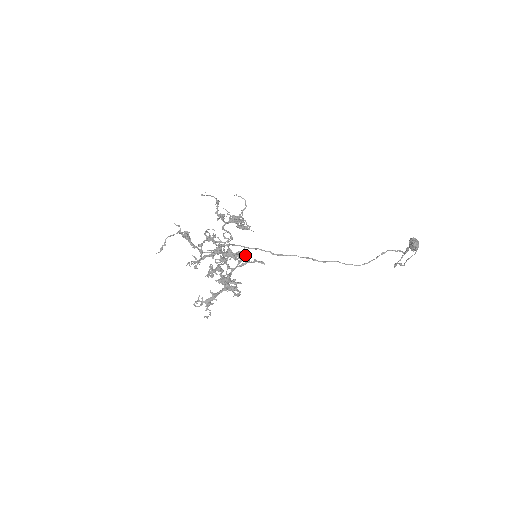
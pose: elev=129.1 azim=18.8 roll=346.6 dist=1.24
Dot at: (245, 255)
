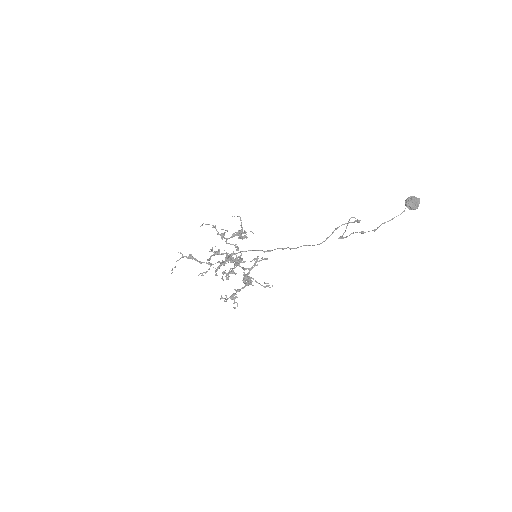
Dot at: (240, 259)
